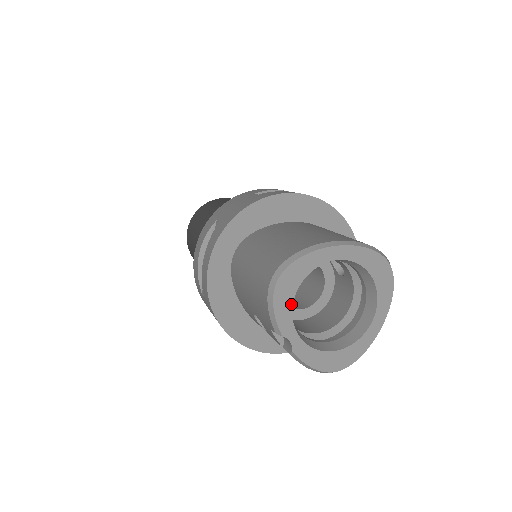
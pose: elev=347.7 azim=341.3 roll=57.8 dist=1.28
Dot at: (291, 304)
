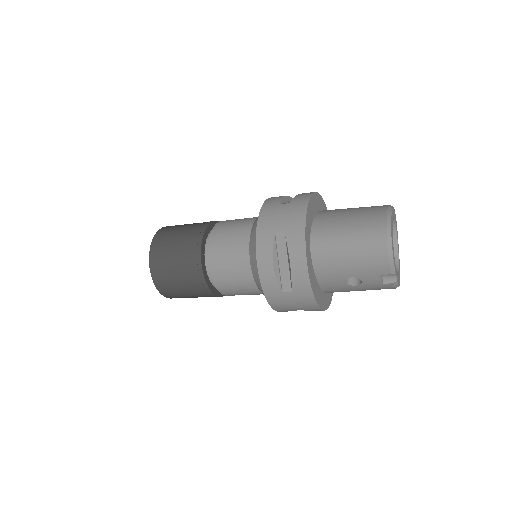
Dot at: occluded
